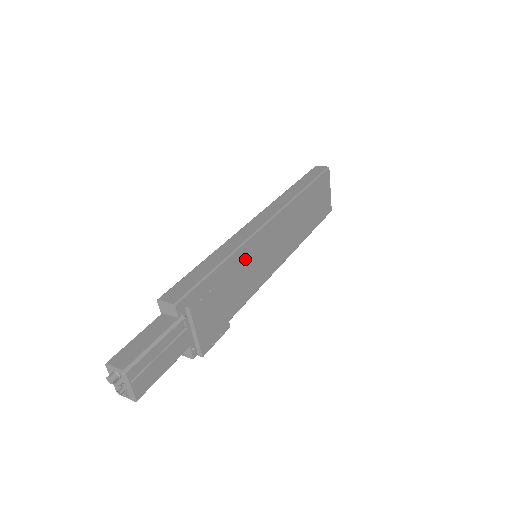
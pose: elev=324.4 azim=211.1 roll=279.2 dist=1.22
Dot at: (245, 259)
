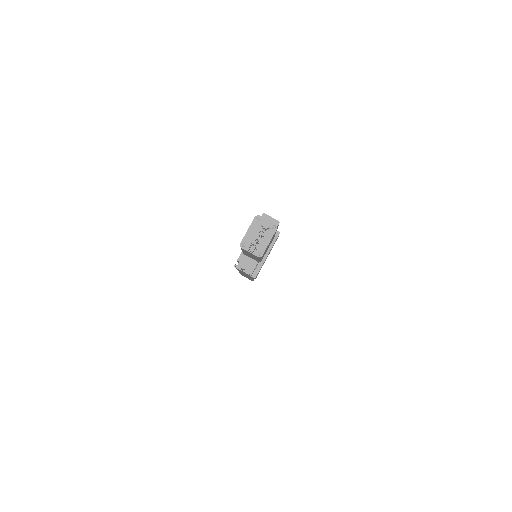
Dot at: occluded
